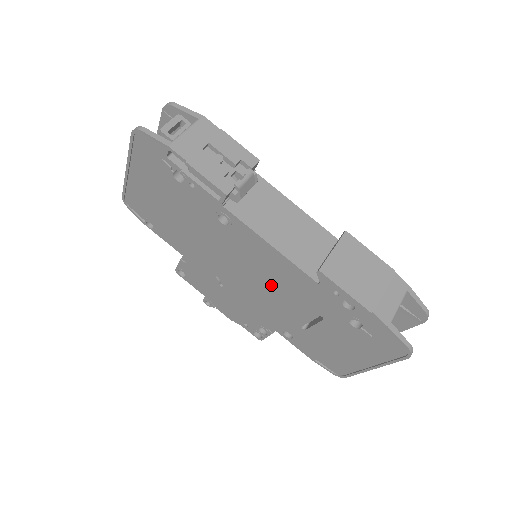
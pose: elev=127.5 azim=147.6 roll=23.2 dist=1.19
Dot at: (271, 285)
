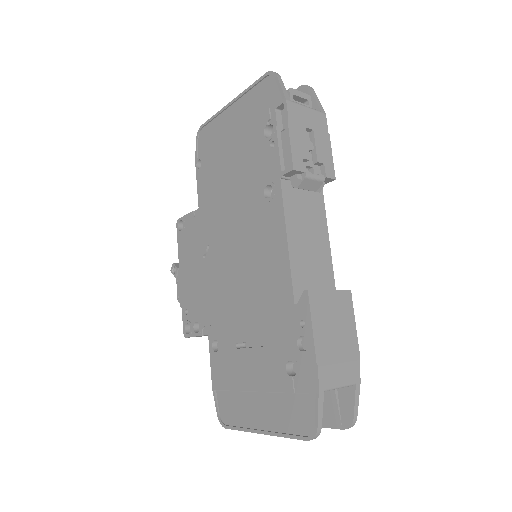
Dot at: (250, 281)
